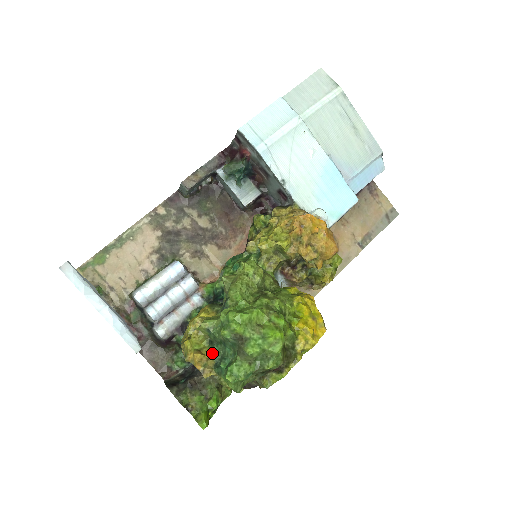
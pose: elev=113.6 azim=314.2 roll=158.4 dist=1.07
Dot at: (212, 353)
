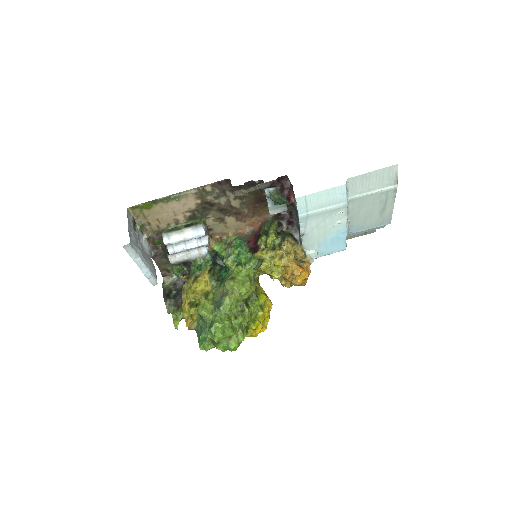
Dot at: (198, 321)
